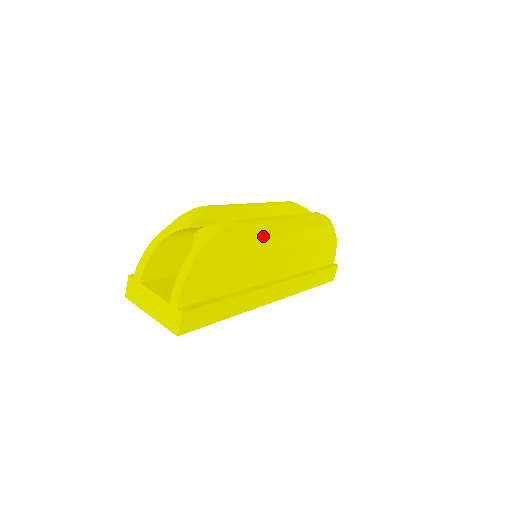
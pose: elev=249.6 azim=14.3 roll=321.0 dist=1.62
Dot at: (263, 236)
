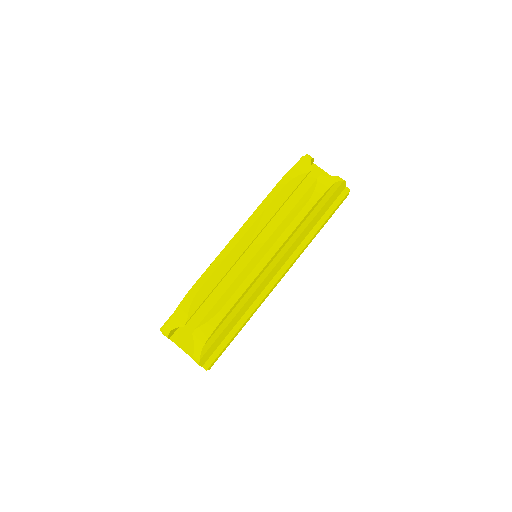
Dot at: (252, 285)
